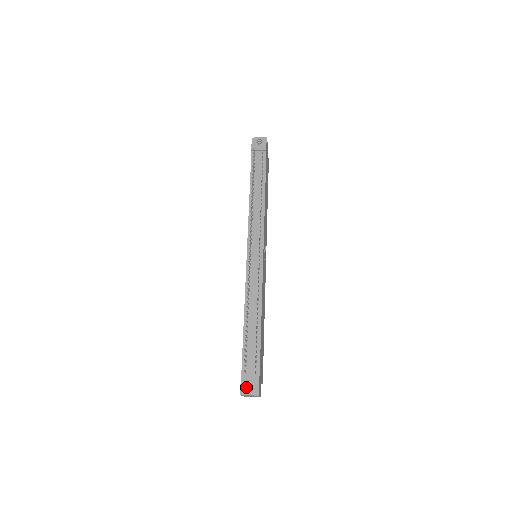
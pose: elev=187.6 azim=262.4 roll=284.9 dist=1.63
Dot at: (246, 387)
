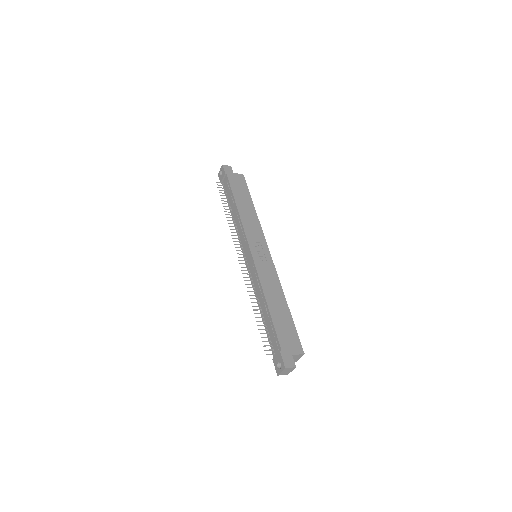
Dot at: (278, 366)
